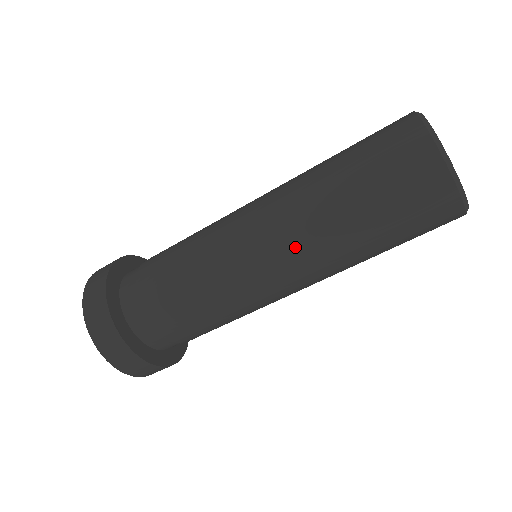
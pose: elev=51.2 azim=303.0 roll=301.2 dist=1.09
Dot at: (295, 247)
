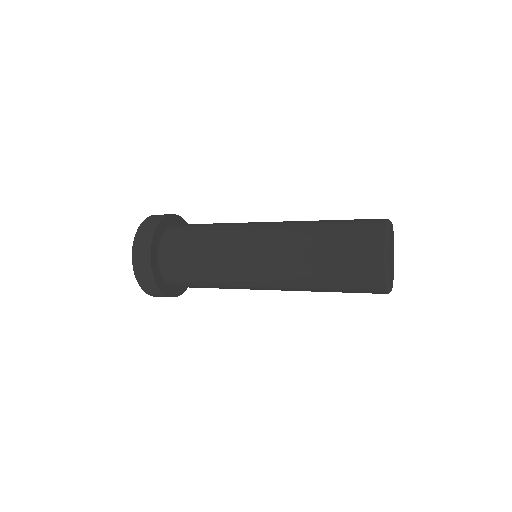
Dot at: (287, 290)
